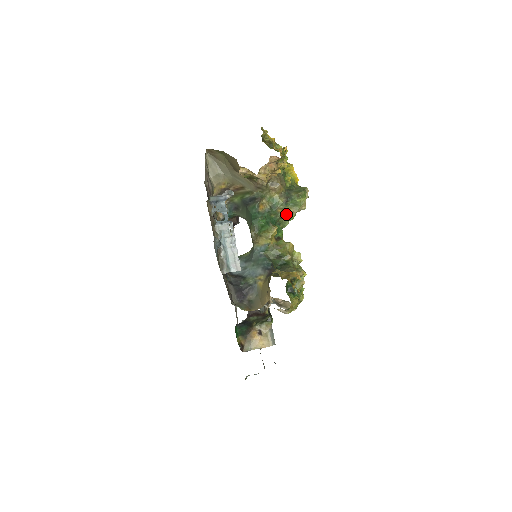
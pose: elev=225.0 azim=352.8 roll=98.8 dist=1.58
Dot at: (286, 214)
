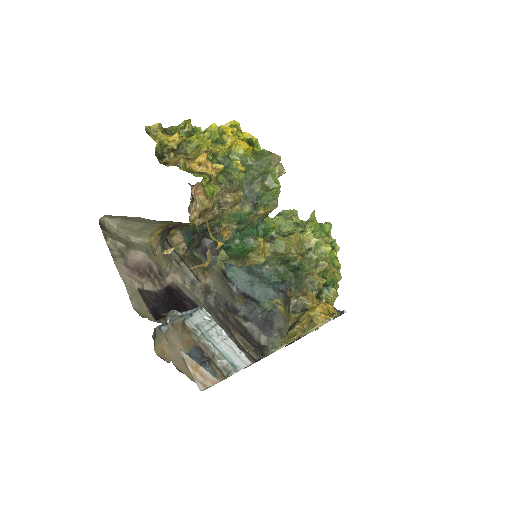
Dot at: (264, 214)
